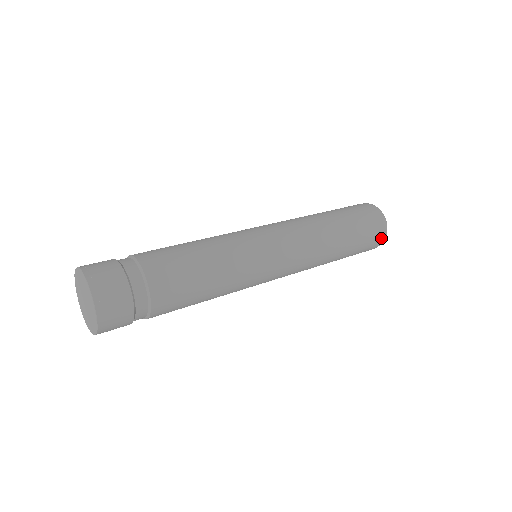
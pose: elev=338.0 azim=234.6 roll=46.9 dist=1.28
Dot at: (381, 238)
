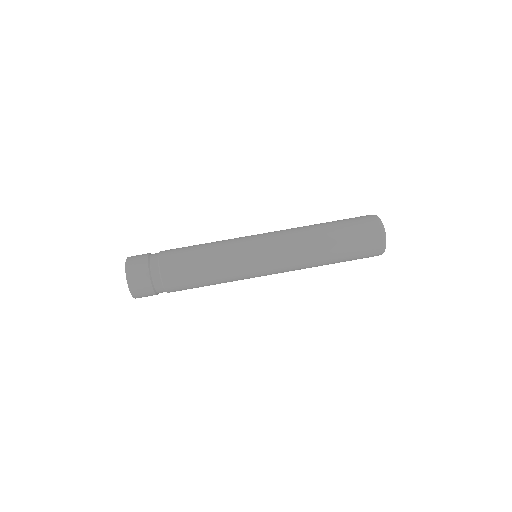
Dot at: occluded
